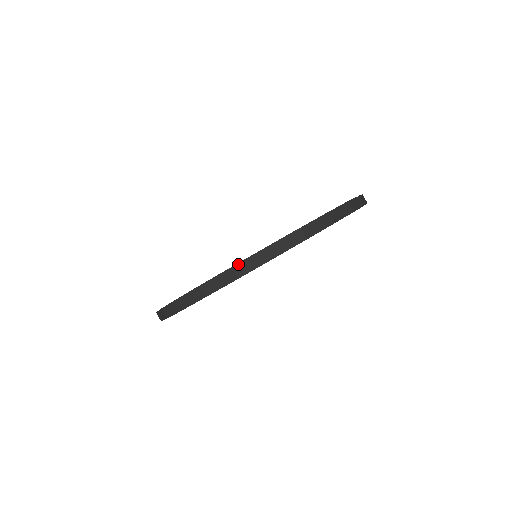
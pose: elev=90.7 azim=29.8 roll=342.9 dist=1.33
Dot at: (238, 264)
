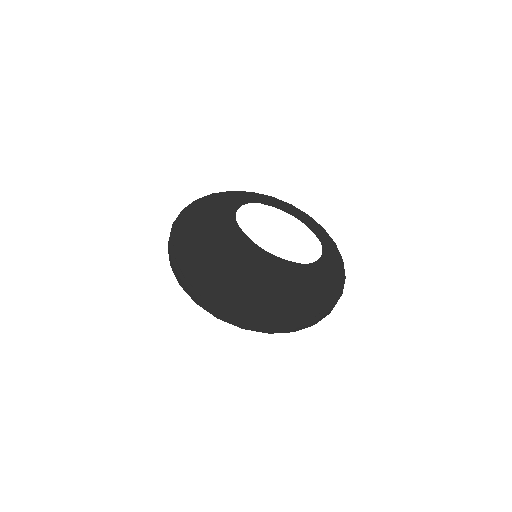
Dot at: (225, 316)
